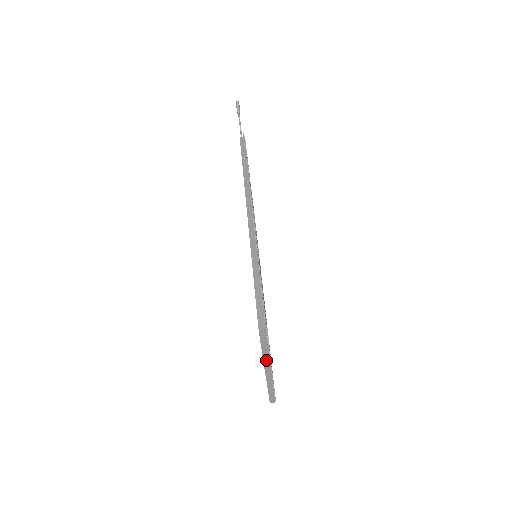
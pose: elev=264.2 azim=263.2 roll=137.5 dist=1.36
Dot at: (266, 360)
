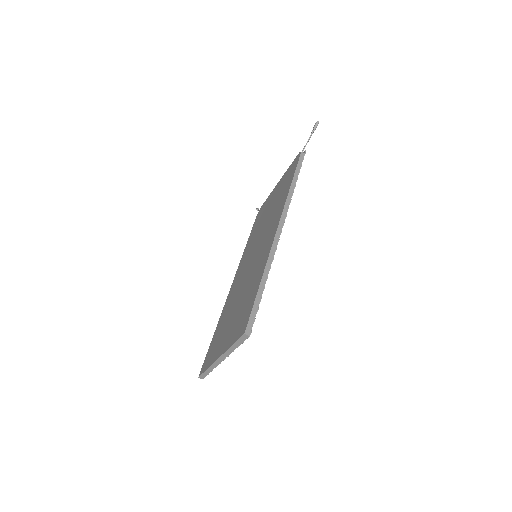
Dot at: (228, 352)
